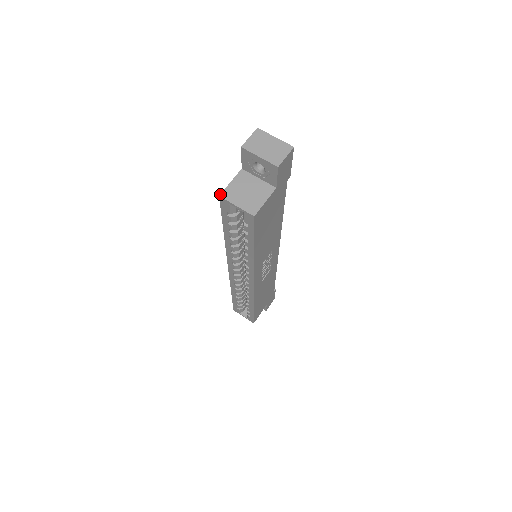
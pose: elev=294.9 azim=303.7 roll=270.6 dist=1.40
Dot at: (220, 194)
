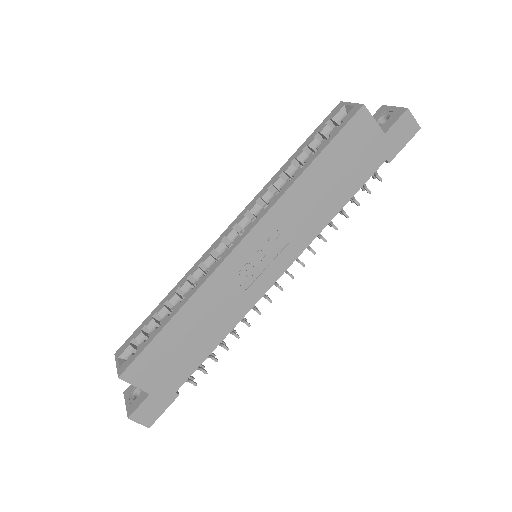
Dot at: (342, 103)
